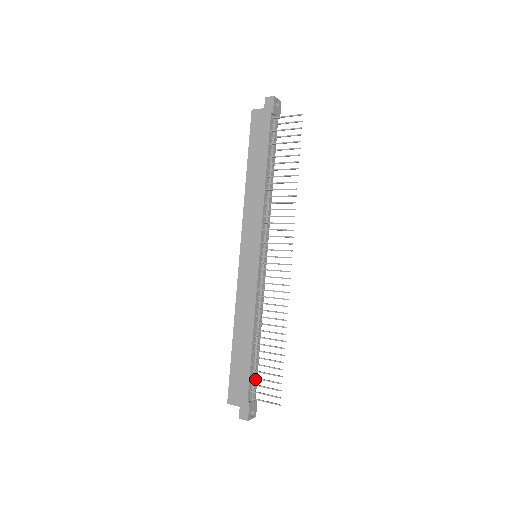
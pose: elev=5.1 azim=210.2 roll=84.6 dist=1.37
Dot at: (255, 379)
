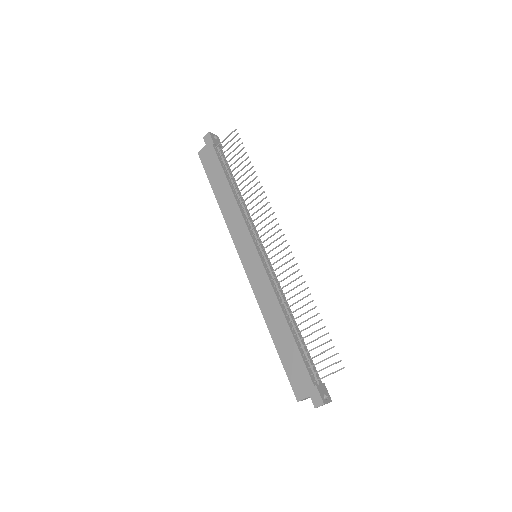
Dot at: (311, 362)
